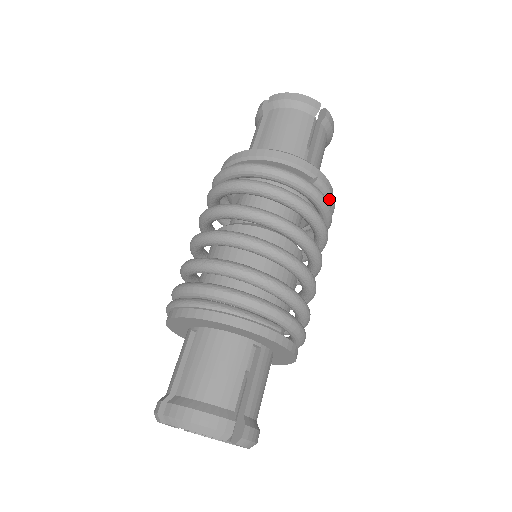
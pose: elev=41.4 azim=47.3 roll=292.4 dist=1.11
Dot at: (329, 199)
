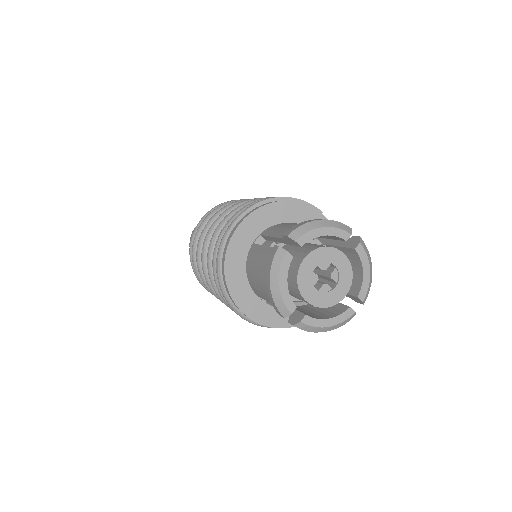
Dot at: occluded
